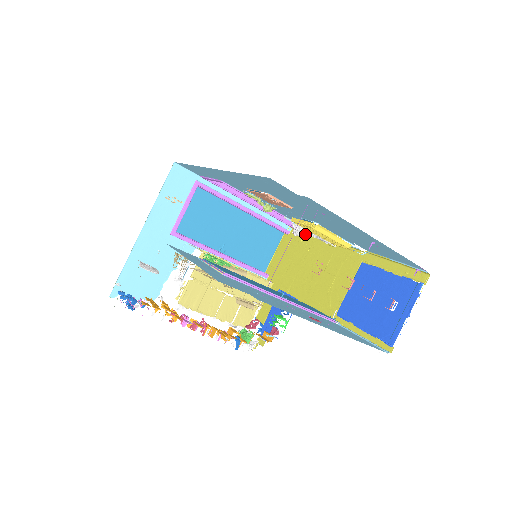
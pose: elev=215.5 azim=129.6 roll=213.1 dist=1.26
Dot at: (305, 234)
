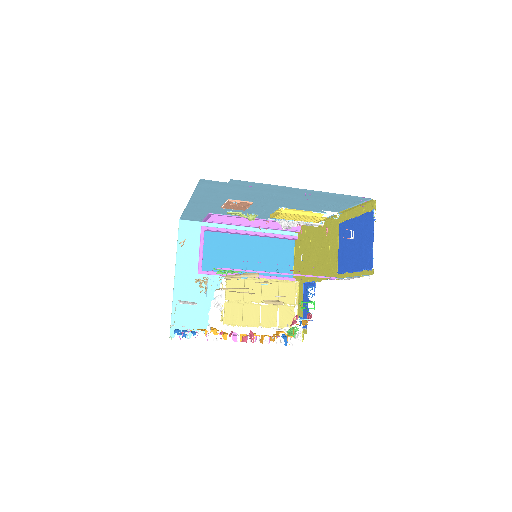
Dot at: (292, 225)
